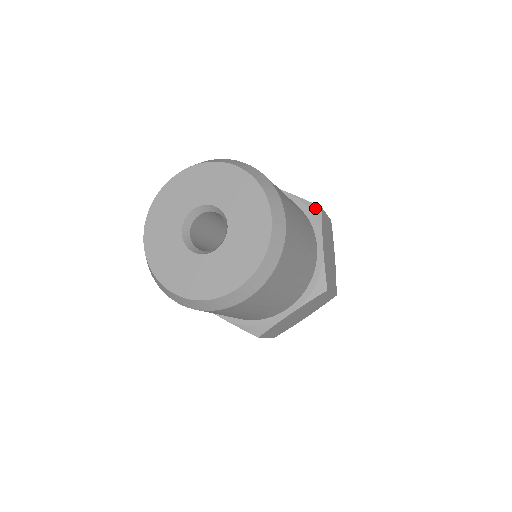
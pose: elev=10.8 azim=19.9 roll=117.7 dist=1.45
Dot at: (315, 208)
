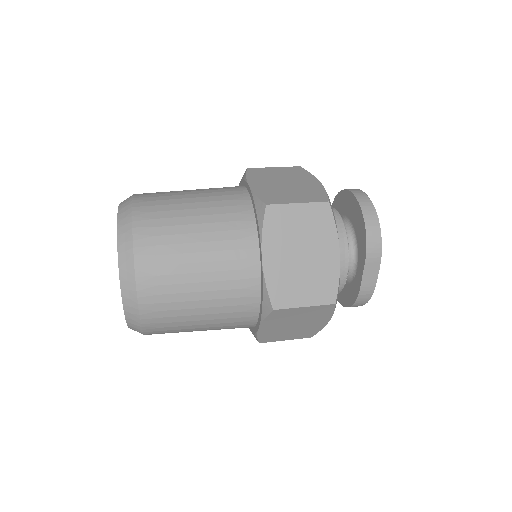
Dot at: (261, 207)
